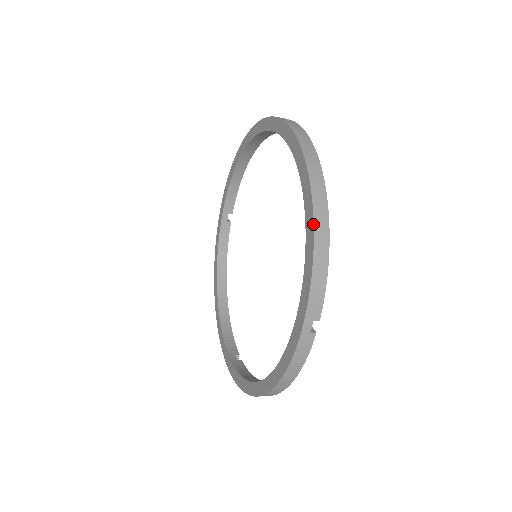
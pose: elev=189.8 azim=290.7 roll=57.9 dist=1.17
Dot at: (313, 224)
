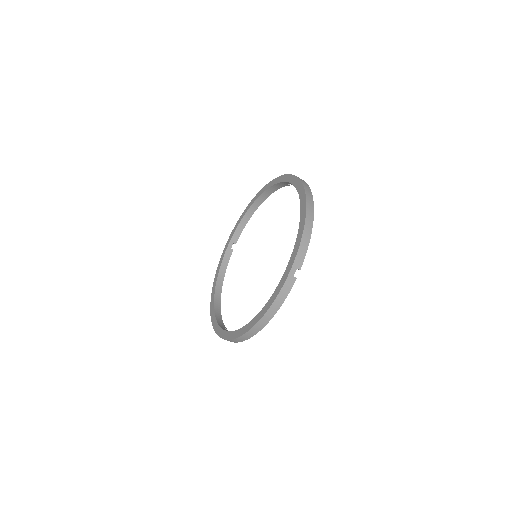
Dot at: (305, 216)
